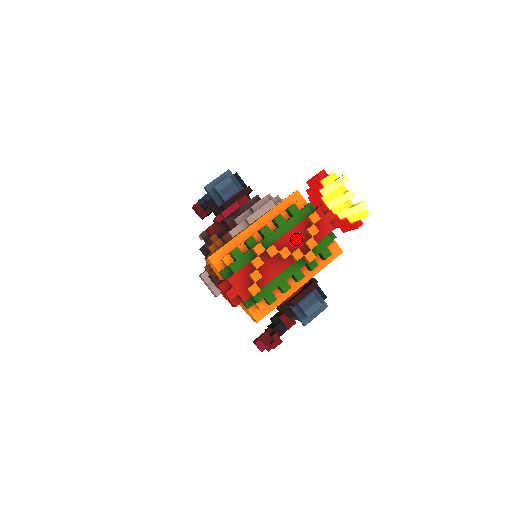
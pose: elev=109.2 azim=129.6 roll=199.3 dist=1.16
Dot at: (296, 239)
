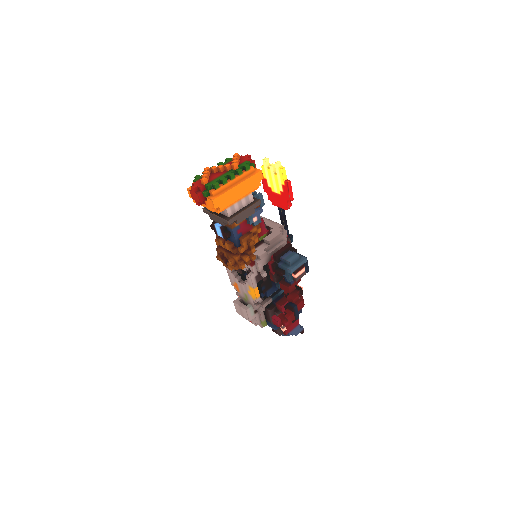
Dot at: occluded
